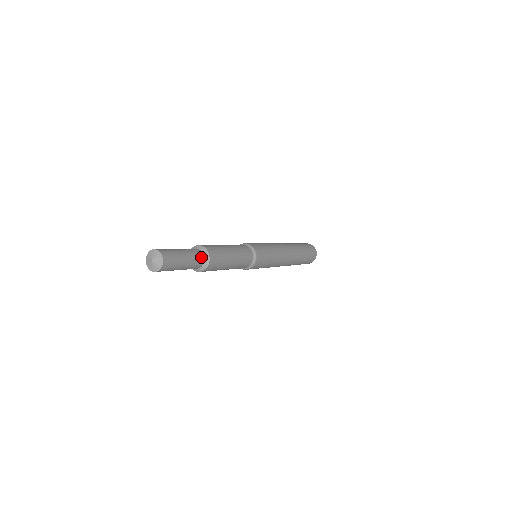
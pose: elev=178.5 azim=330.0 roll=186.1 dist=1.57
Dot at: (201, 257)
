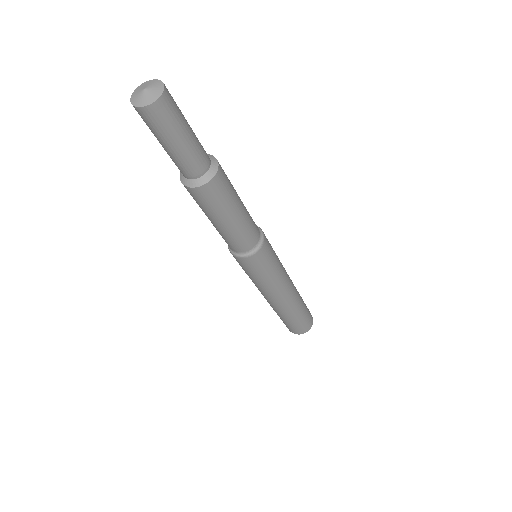
Dot at: (206, 162)
